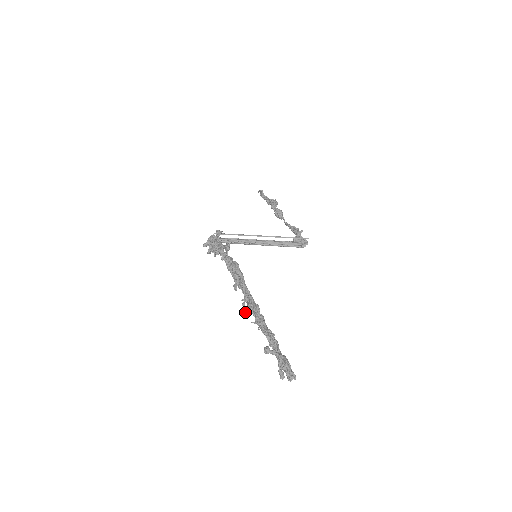
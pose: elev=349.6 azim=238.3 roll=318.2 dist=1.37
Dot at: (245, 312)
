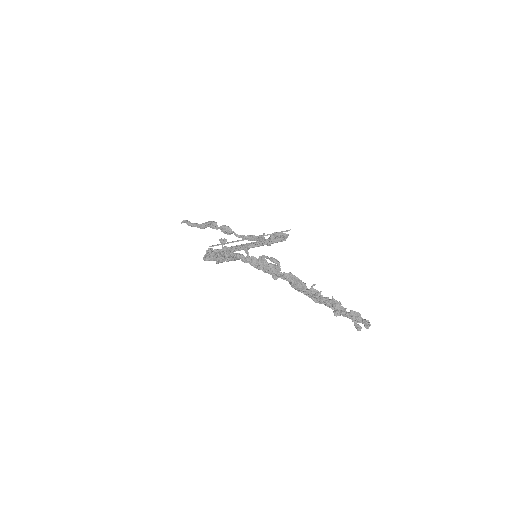
Dot at: (303, 289)
